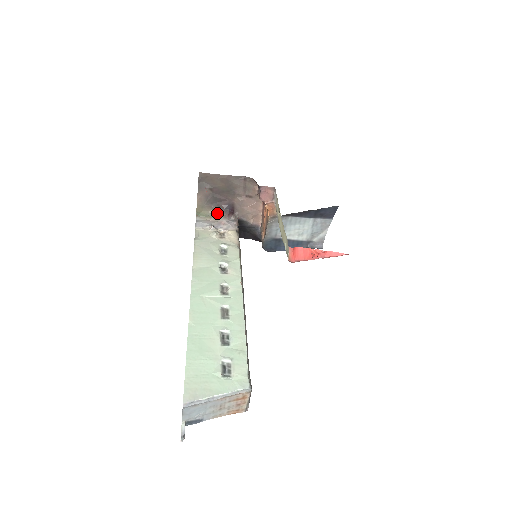
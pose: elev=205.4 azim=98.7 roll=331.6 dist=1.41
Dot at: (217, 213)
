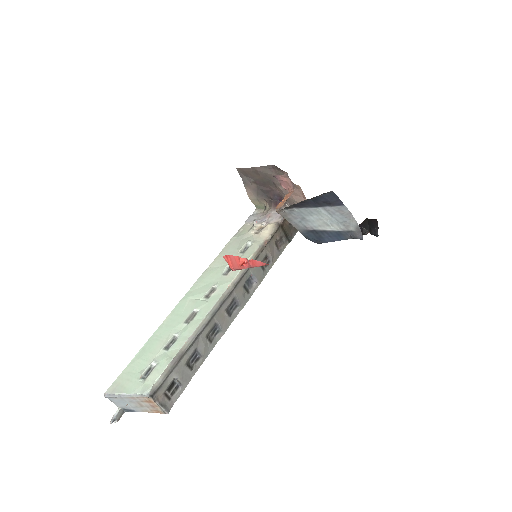
Dot at: (269, 205)
